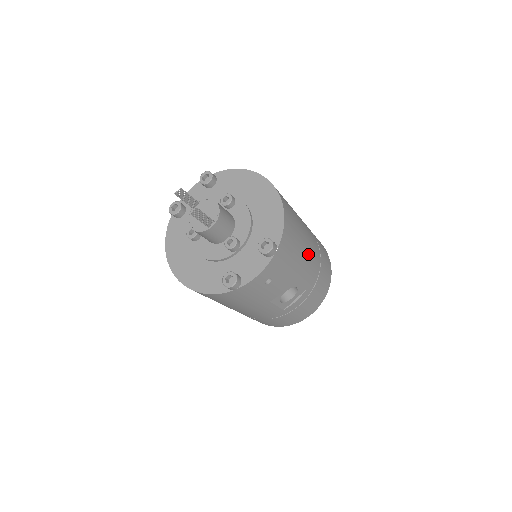
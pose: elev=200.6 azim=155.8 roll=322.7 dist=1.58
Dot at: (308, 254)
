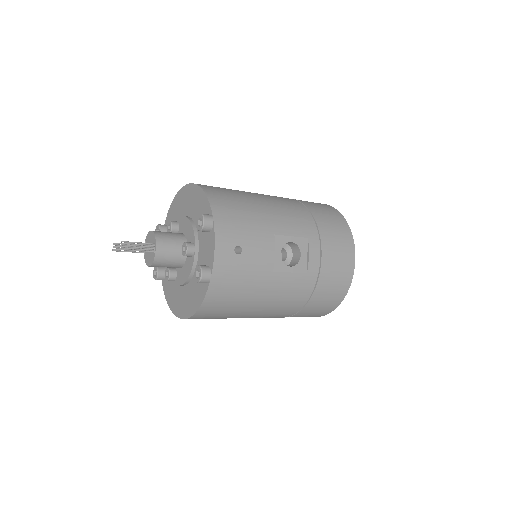
Dot at: (275, 209)
